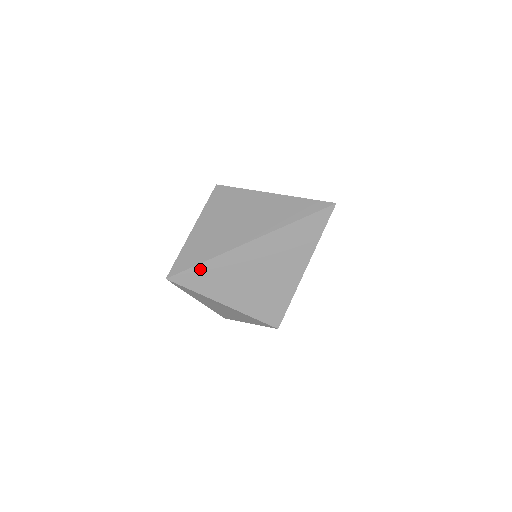
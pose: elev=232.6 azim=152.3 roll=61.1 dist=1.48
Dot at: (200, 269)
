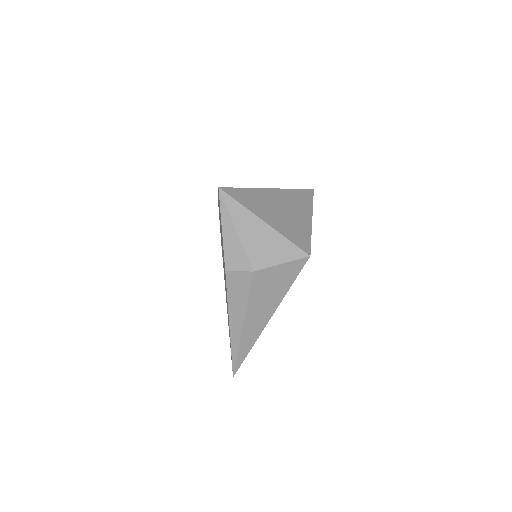
Dot at: (243, 191)
